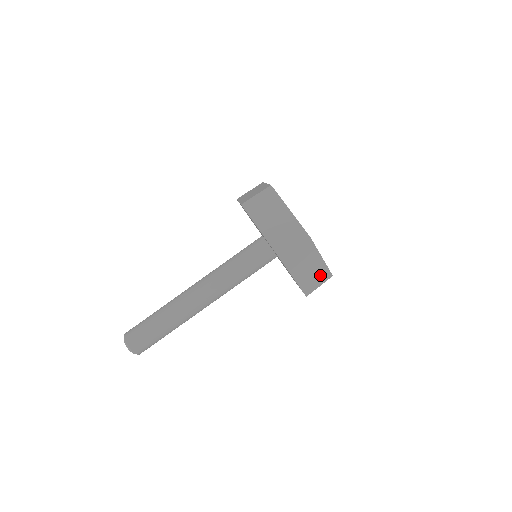
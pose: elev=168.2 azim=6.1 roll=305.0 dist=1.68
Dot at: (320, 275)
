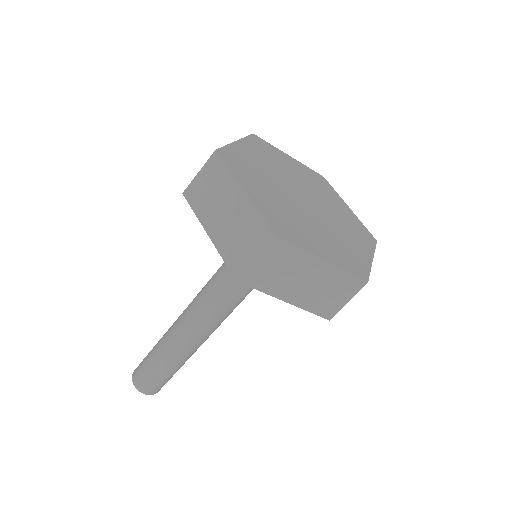
Dot at: occluded
